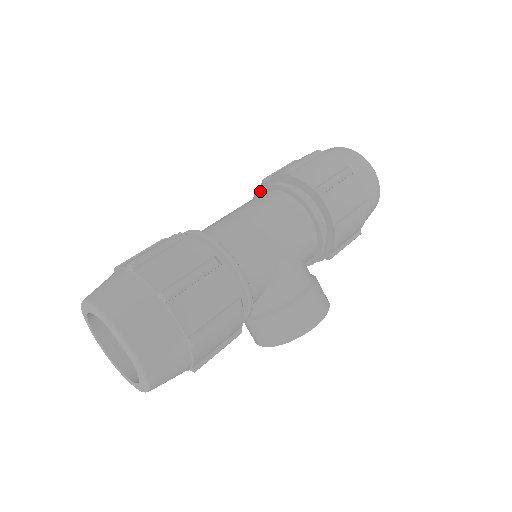
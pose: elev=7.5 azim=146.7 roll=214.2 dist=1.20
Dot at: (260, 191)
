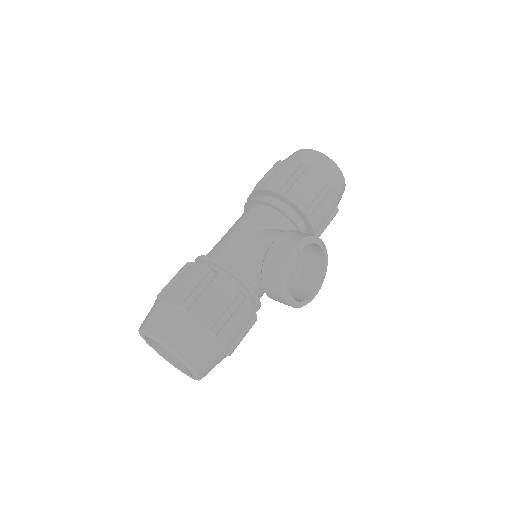
Dot at: occluded
